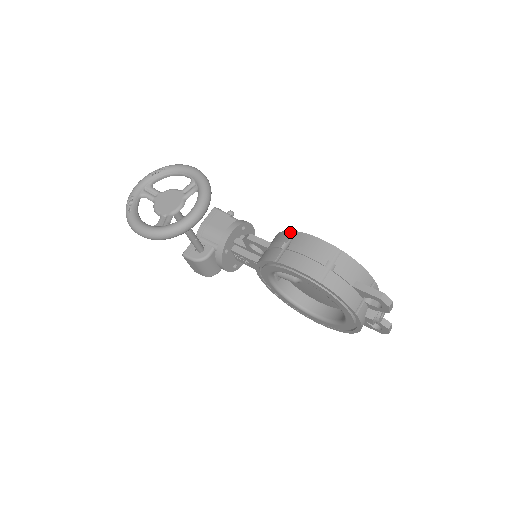
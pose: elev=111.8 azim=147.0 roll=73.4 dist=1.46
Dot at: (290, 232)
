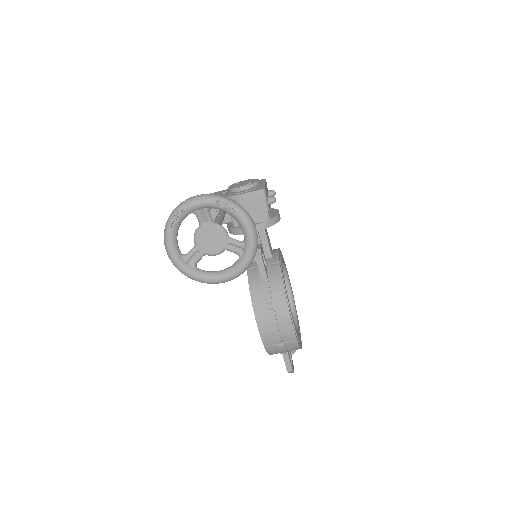
Dot at: (284, 296)
